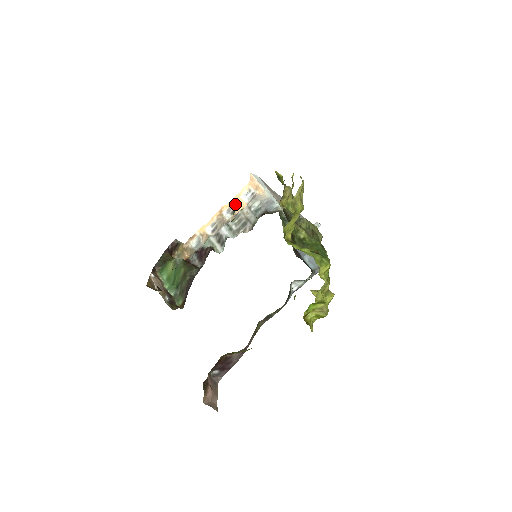
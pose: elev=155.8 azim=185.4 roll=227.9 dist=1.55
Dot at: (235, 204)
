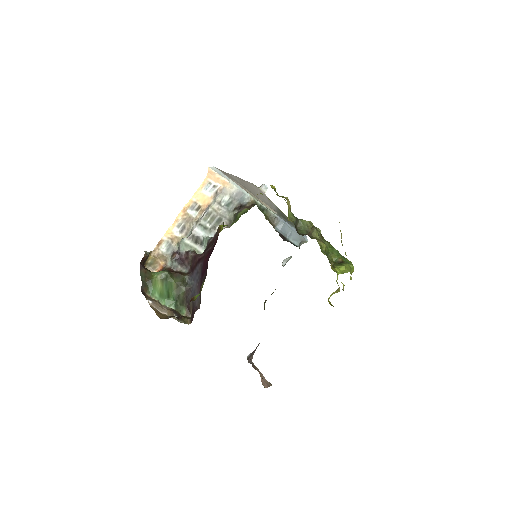
Dot at: (198, 200)
